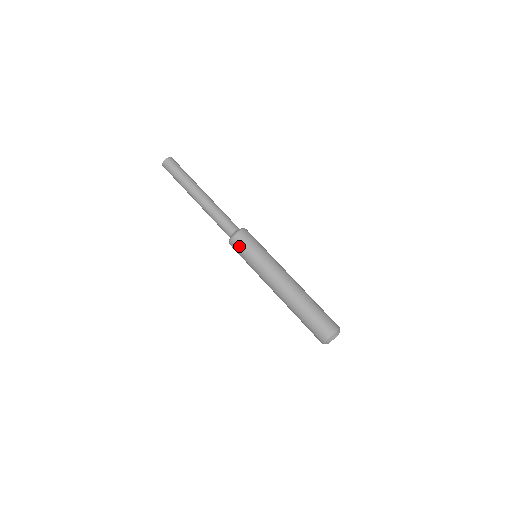
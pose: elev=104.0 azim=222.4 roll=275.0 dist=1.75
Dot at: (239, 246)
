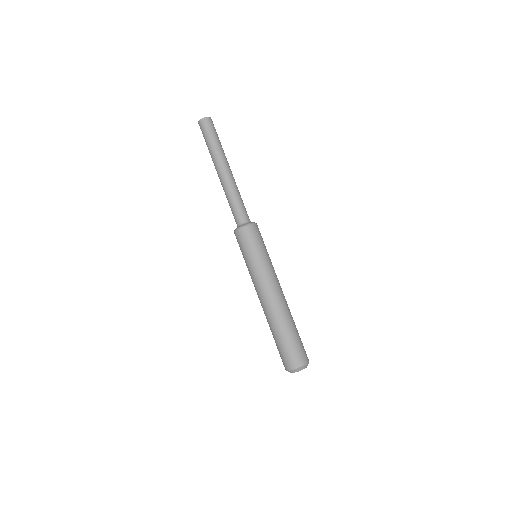
Dot at: (240, 241)
